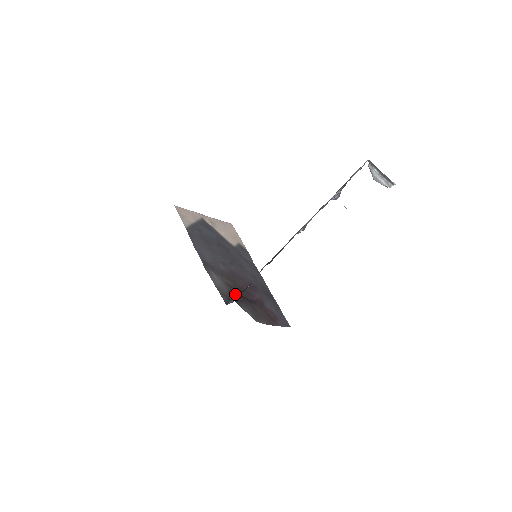
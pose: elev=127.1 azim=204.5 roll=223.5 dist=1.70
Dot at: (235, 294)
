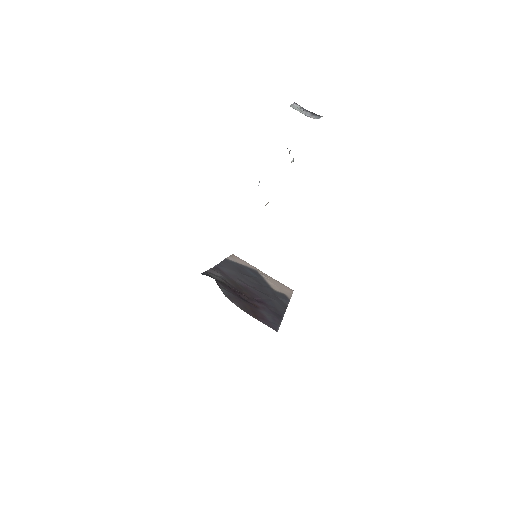
Dot at: (225, 284)
